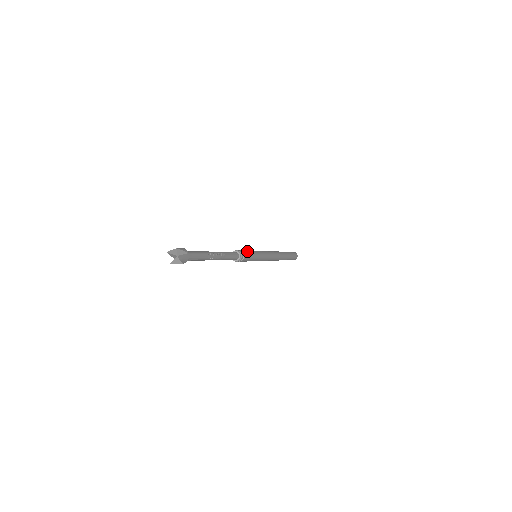
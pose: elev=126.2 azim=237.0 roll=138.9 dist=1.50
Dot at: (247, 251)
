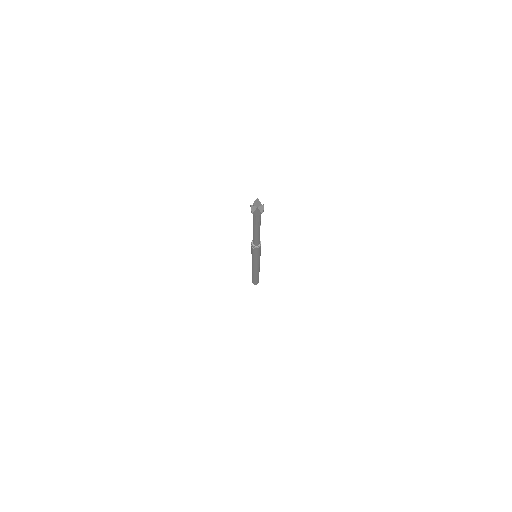
Dot at: occluded
